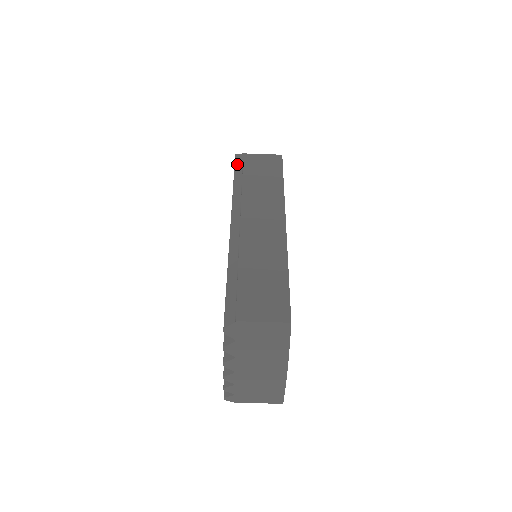
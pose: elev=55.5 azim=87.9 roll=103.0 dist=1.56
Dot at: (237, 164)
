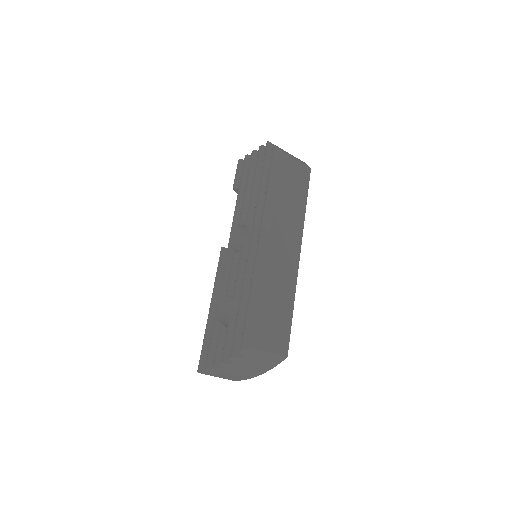
Dot at: (275, 162)
